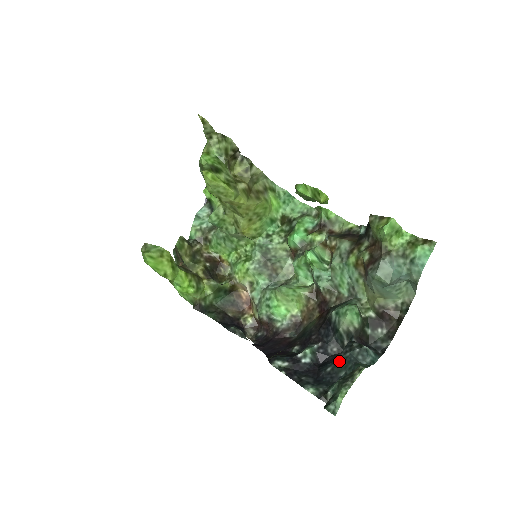
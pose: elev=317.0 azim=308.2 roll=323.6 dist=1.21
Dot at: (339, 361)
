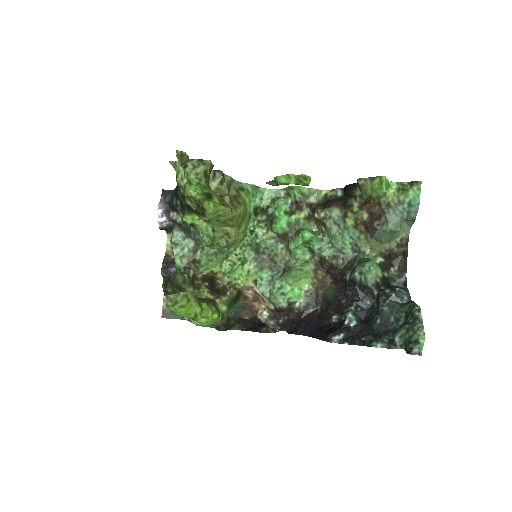
Dot at: (383, 311)
